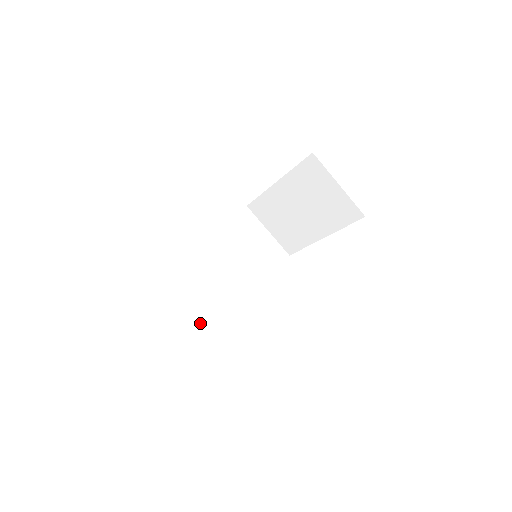
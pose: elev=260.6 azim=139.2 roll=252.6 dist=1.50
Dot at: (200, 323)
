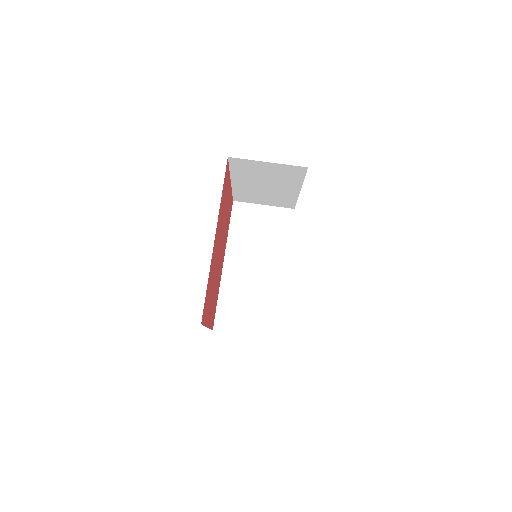
Dot at: (262, 320)
